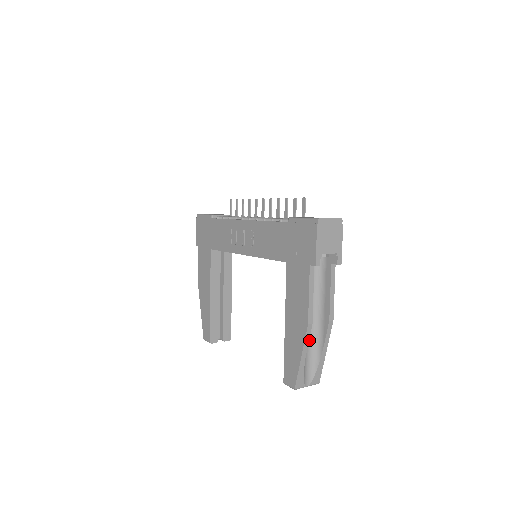
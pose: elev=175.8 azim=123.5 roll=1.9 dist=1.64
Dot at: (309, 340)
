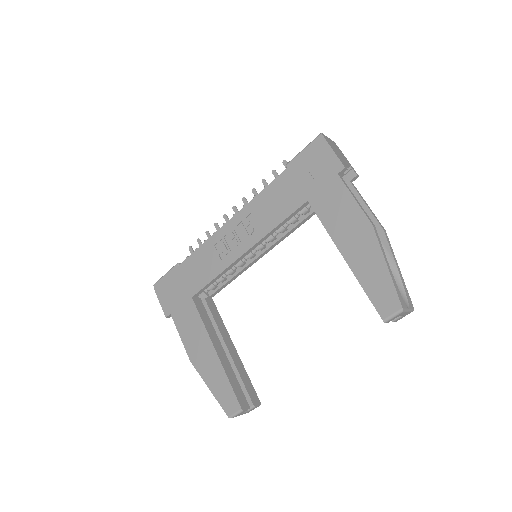
Dot at: occluded
